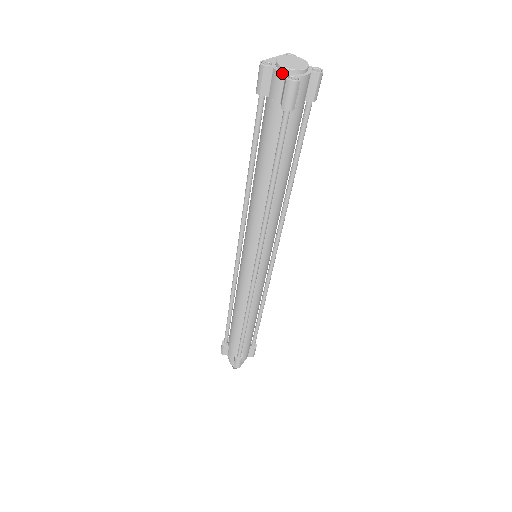
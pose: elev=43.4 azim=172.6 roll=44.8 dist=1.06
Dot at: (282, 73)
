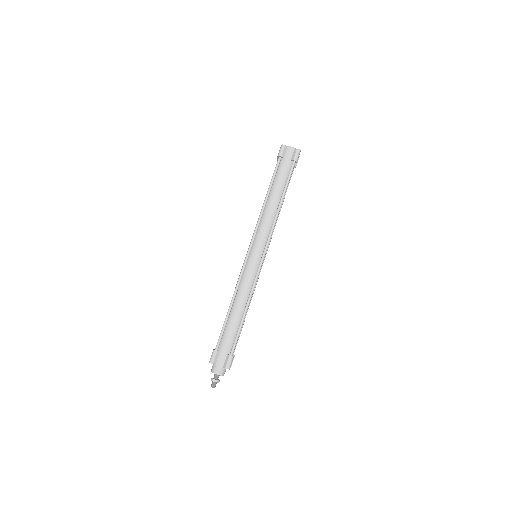
Dot at: (293, 148)
